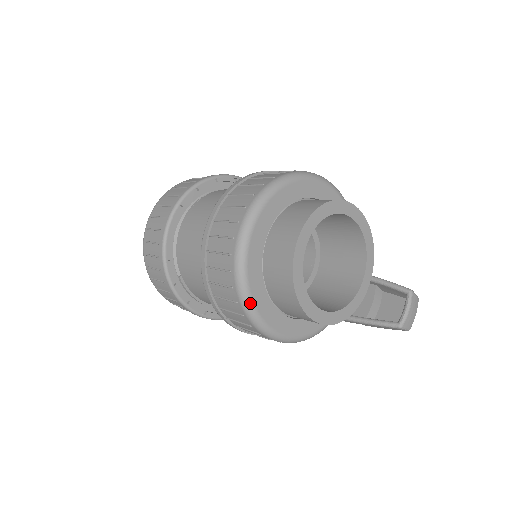
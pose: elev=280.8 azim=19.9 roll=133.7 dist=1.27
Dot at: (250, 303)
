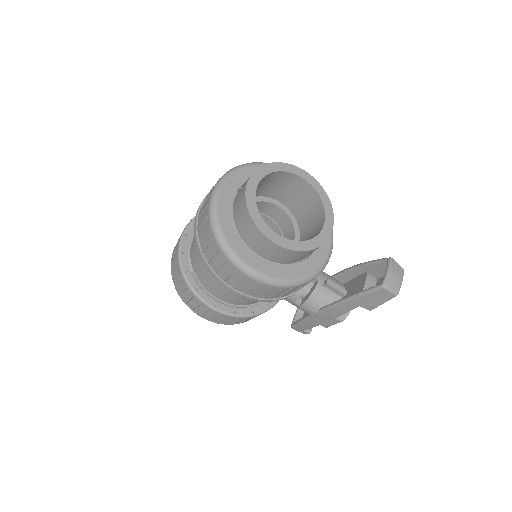
Dot at: (221, 235)
